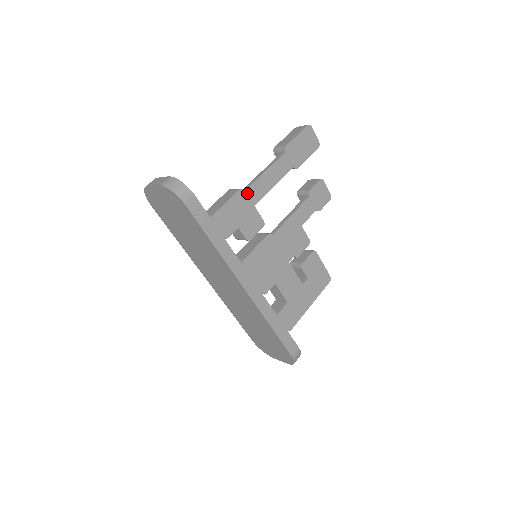
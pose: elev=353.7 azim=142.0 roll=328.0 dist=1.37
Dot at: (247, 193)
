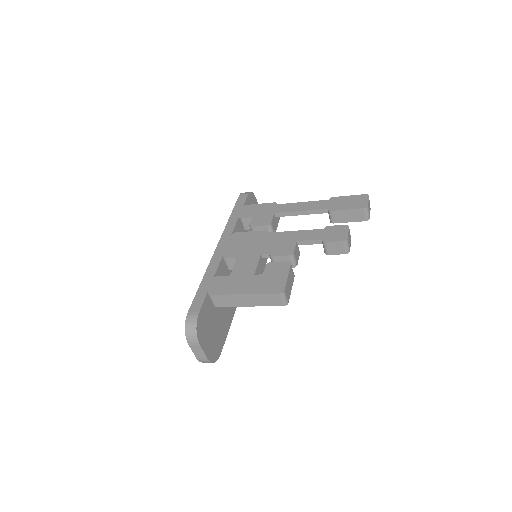
Dot at: (277, 206)
